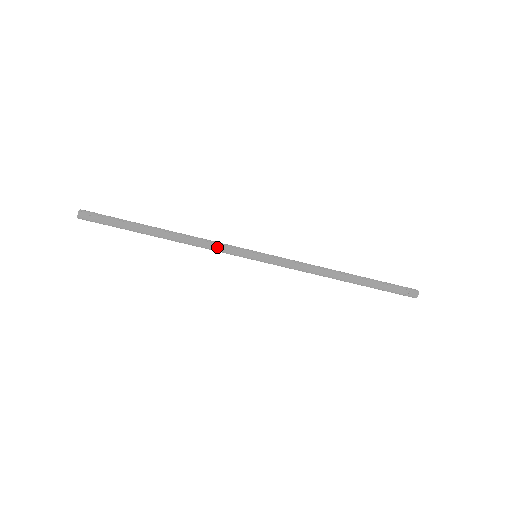
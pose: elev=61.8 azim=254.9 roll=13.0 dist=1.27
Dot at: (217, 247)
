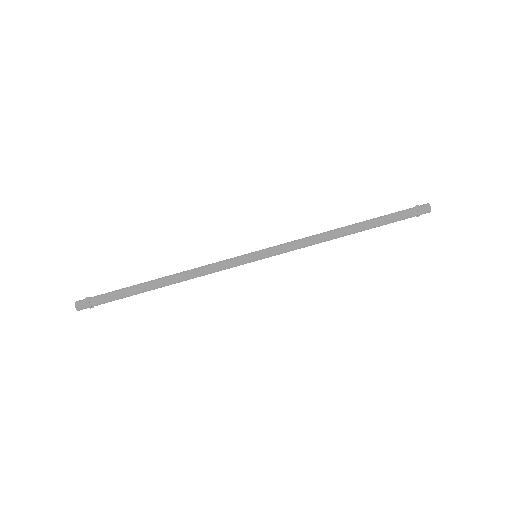
Dot at: (214, 264)
